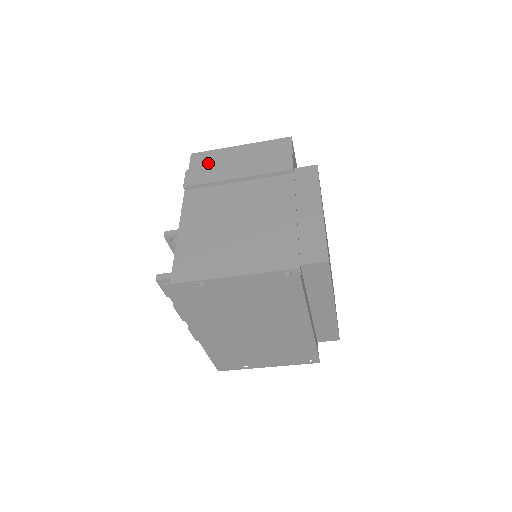
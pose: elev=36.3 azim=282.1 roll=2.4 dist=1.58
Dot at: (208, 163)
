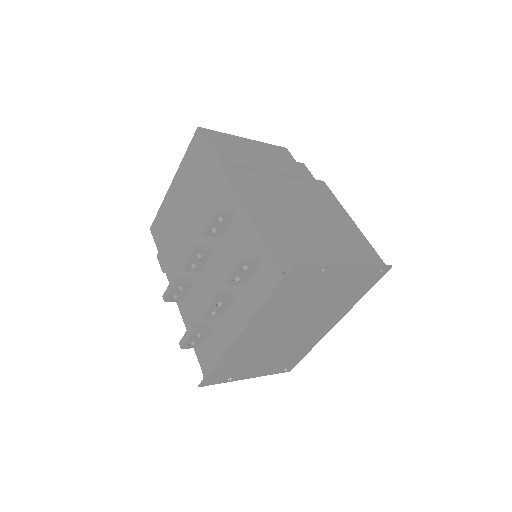
Dot at: (225, 144)
